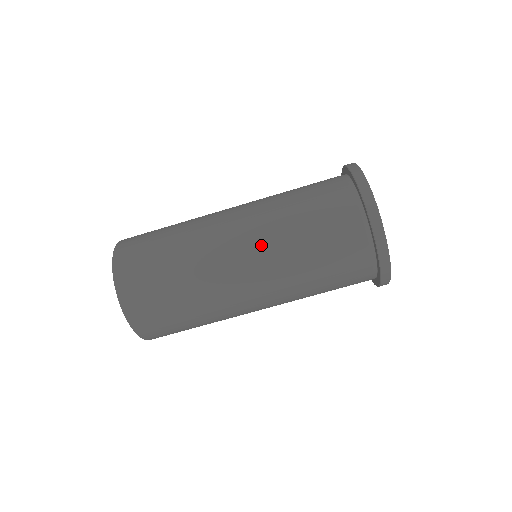
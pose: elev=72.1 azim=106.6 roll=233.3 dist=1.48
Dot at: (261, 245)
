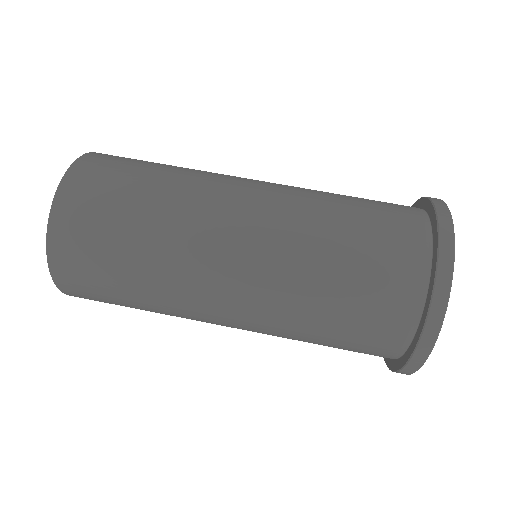
Dot at: (284, 188)
